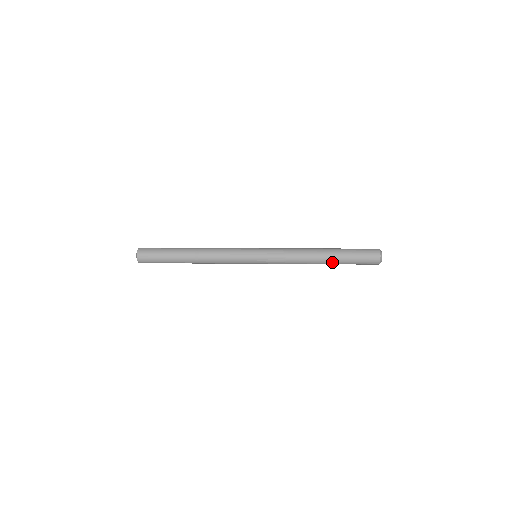
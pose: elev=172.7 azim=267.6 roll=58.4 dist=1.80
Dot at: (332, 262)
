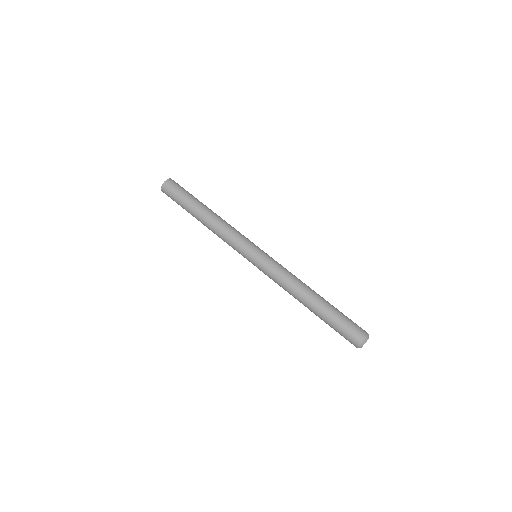
Dot at: (315, 313)
